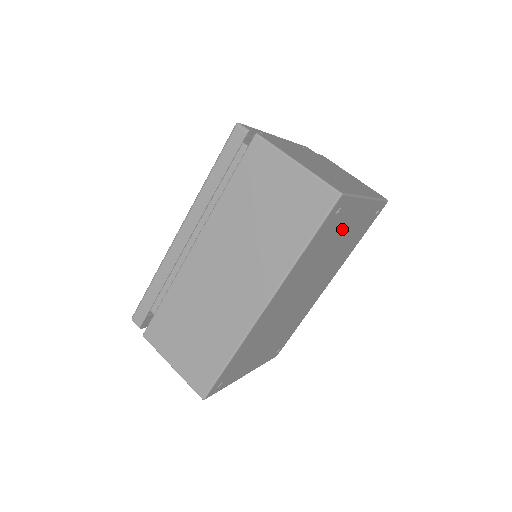
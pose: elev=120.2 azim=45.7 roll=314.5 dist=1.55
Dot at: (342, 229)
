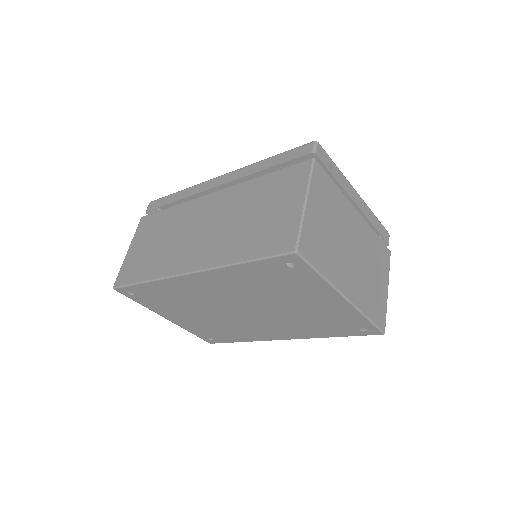
Dot at: (301, 295)
